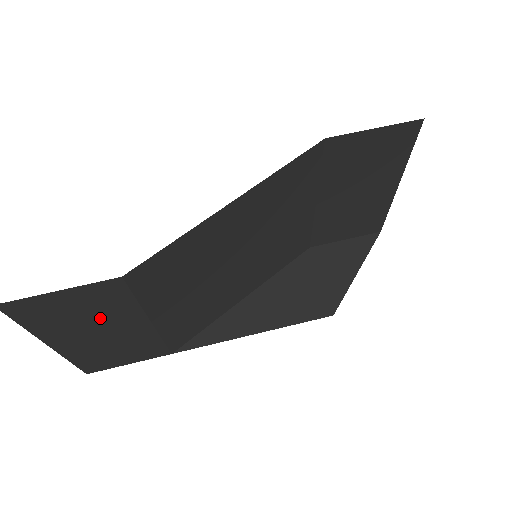
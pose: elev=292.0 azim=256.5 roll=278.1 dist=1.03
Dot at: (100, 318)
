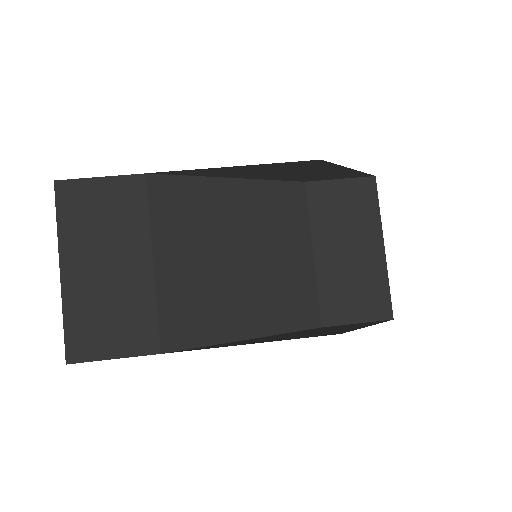
Dot at: (115, 233)
